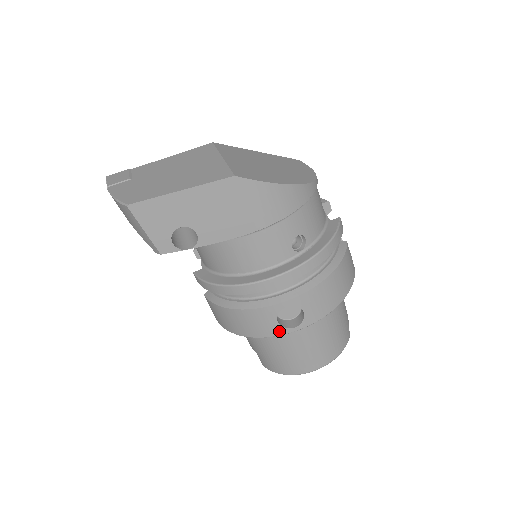
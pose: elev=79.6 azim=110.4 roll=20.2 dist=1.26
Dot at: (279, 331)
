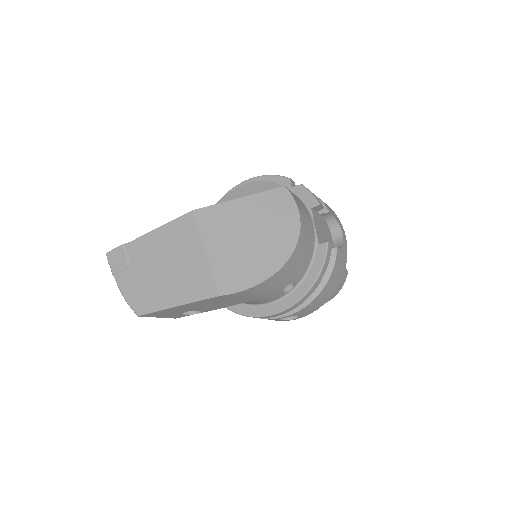
Dot at: occluded
